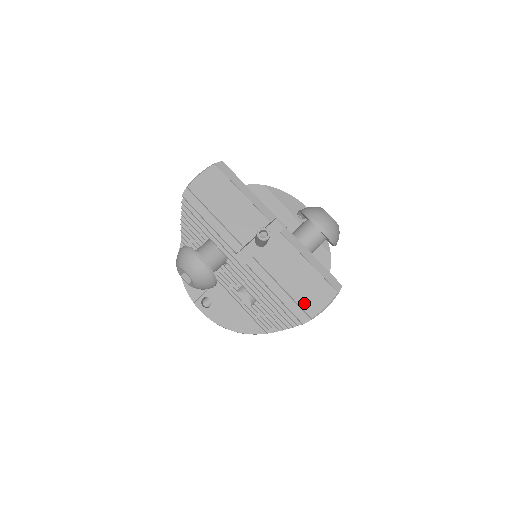
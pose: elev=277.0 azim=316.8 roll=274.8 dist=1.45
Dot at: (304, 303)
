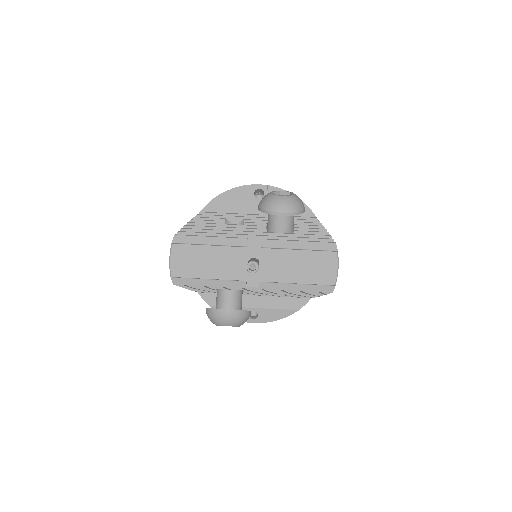
Dot at: (321, 280)
